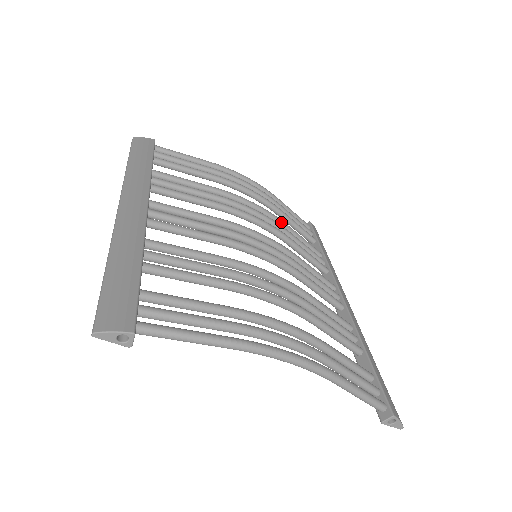
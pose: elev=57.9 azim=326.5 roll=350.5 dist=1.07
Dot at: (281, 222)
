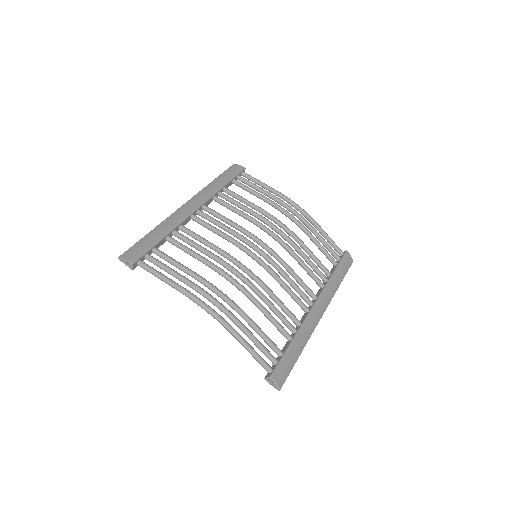
Dot at: (300, 242)
